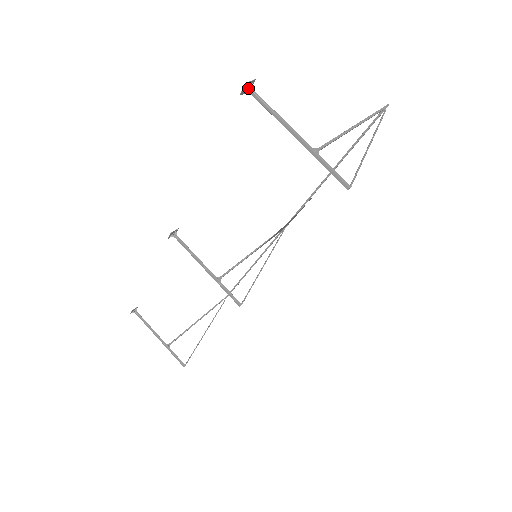
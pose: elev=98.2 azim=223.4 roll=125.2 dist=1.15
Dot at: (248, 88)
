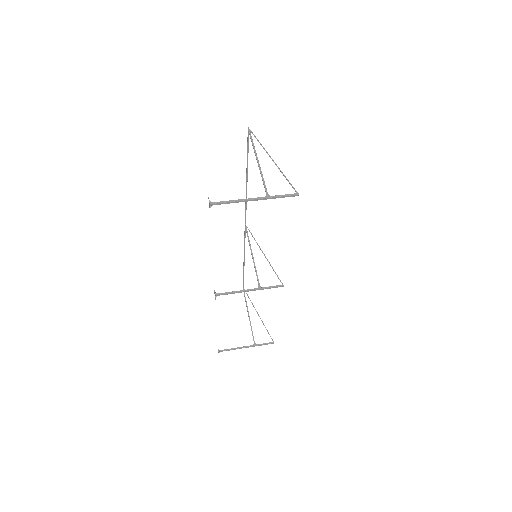
Dot at: (210, 204)
